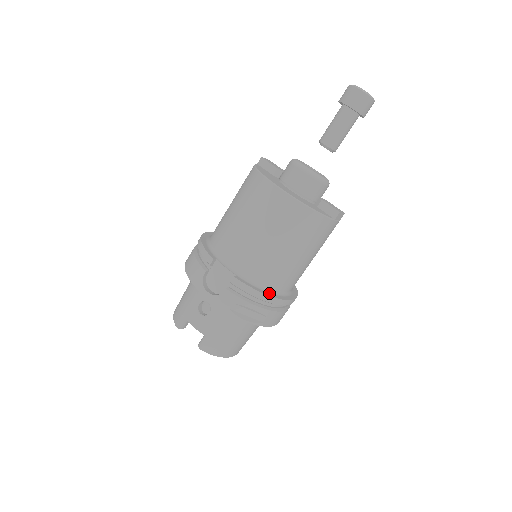
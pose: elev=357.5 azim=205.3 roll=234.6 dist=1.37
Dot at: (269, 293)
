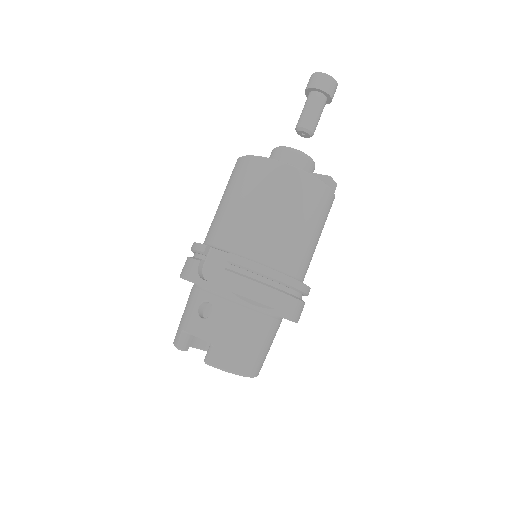
Dot at: (274, 270)
